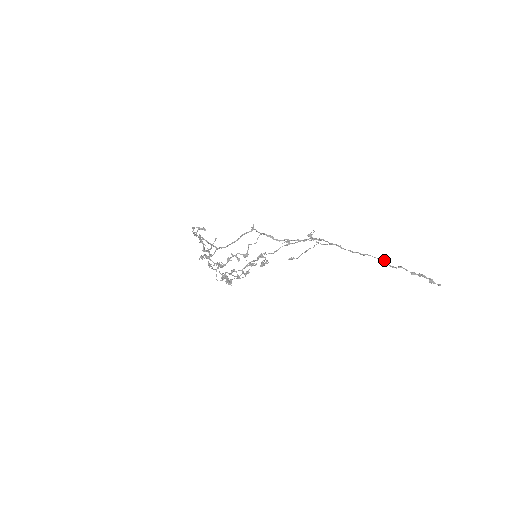
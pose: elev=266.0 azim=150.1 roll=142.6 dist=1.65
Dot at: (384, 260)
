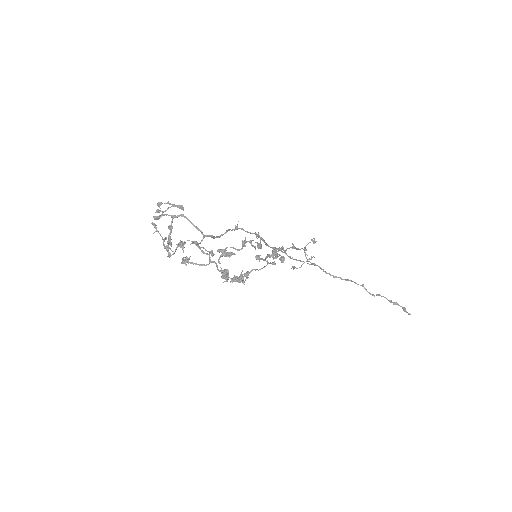
Dot at: occluded
